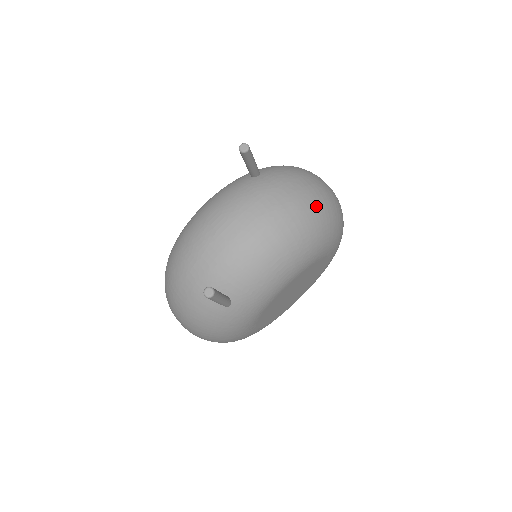
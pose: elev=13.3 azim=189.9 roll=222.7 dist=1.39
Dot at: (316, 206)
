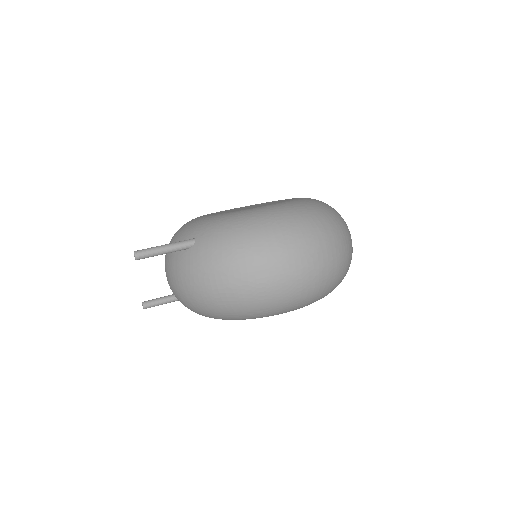
Dot at: (215, 304)
